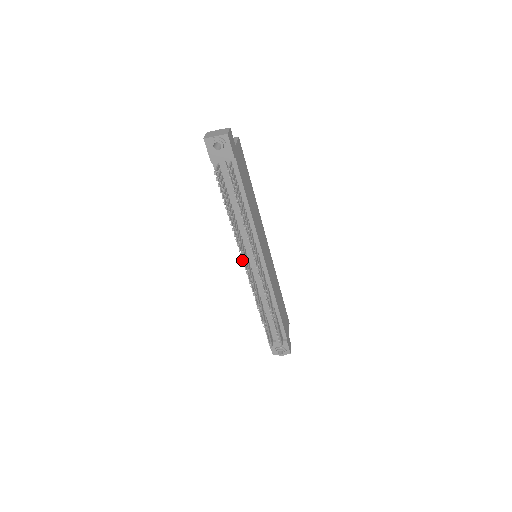
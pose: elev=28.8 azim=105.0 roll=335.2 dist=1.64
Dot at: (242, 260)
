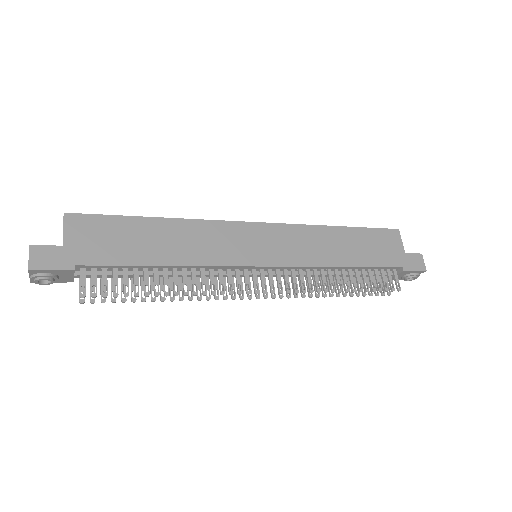
Dot at: occluded
